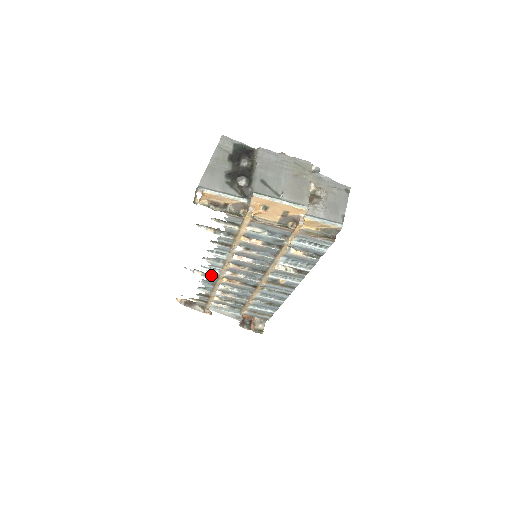
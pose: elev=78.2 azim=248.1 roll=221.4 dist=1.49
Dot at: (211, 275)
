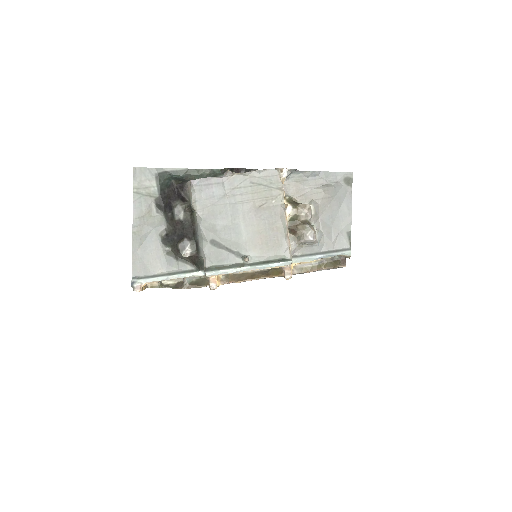
Dot at: occluded
